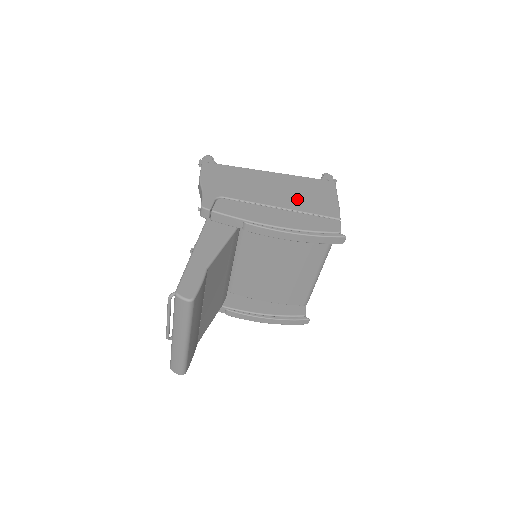
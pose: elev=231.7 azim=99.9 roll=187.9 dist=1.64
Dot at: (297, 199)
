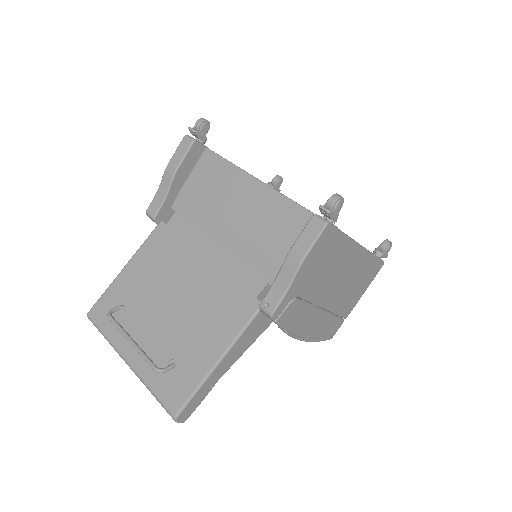
Dot at: (344, 294)
